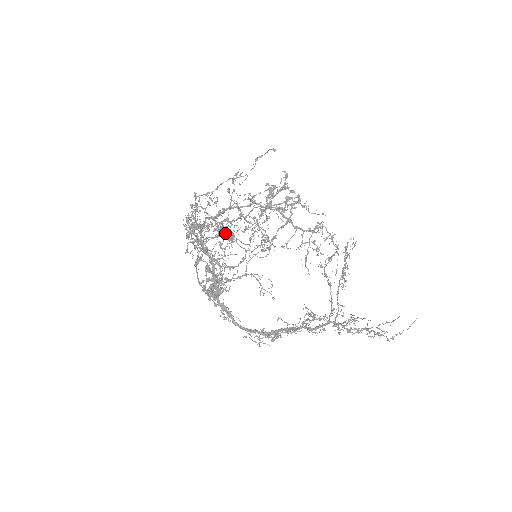
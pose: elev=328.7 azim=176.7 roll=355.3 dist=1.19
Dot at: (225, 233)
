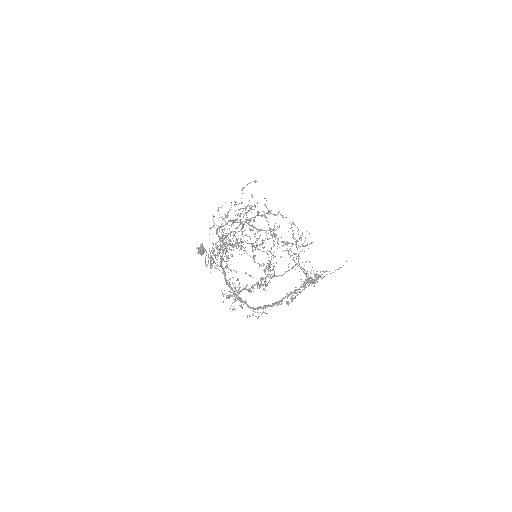
Dot at: occluded
